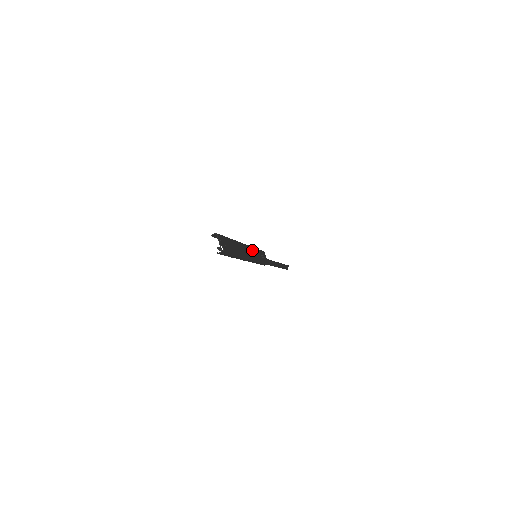
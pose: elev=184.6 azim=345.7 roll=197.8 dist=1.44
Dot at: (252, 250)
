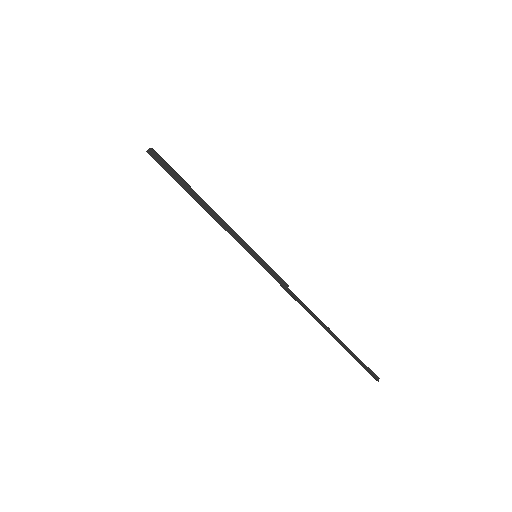
Dot at: occluded
